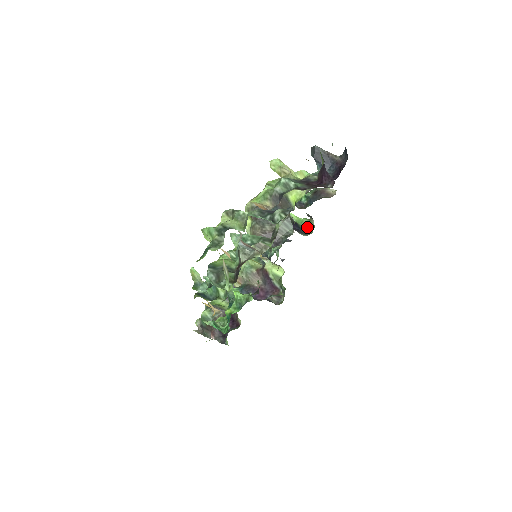
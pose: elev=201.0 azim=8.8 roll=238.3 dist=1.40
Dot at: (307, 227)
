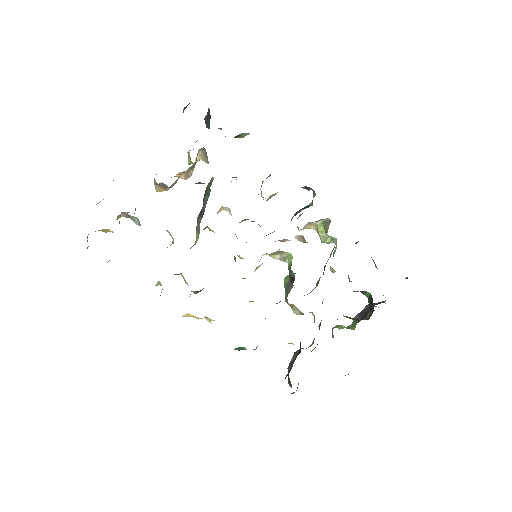
Dot at: occluded
